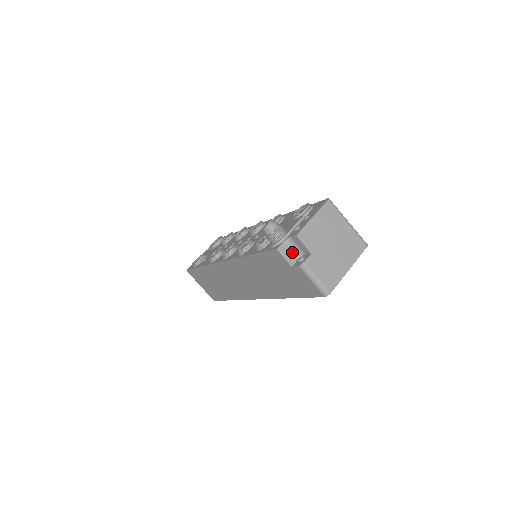
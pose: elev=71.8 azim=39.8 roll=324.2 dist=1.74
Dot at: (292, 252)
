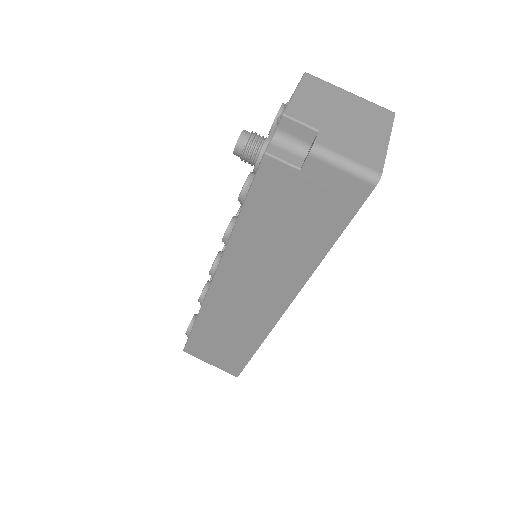
Dot at: (290, 152)
